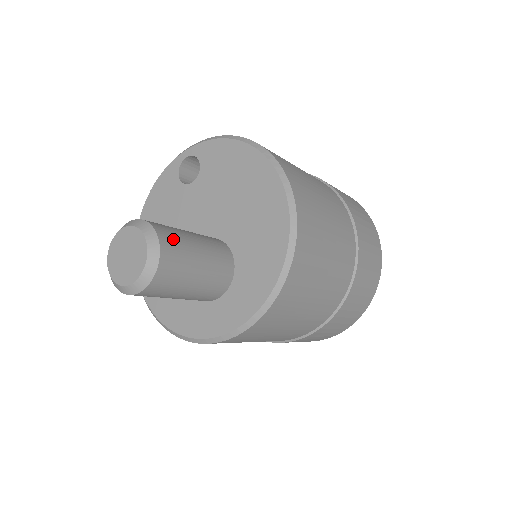
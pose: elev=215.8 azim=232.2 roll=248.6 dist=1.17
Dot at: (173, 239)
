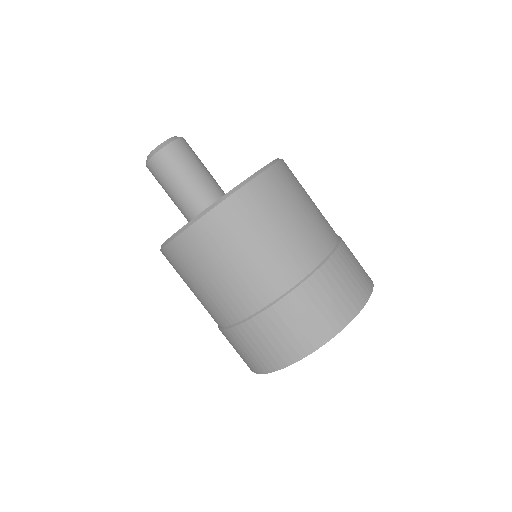
Dot at: (190, 148)
